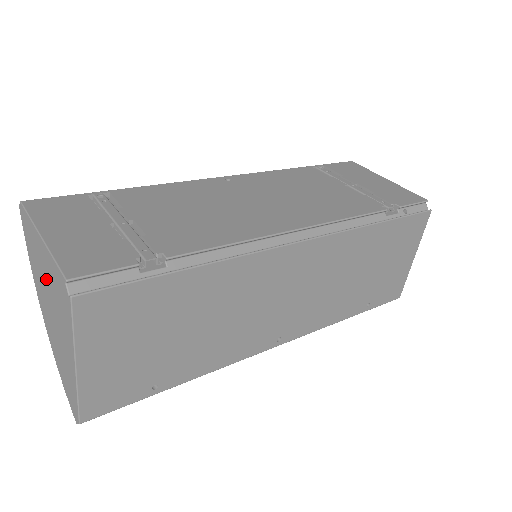
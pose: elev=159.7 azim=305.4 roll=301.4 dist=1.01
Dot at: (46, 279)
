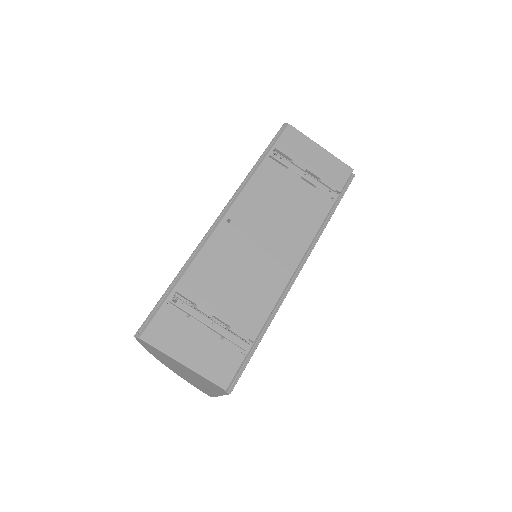
Dot at: (184, 370)
